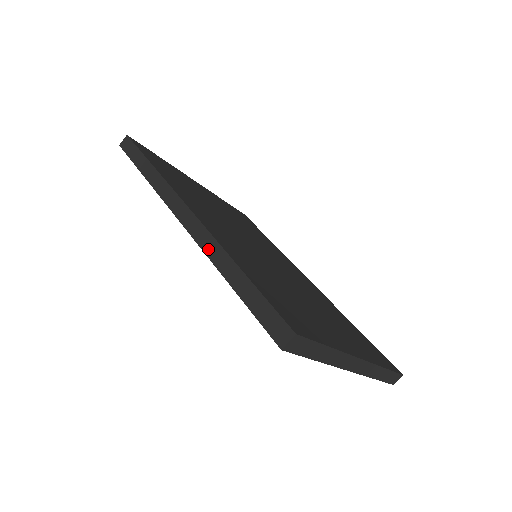
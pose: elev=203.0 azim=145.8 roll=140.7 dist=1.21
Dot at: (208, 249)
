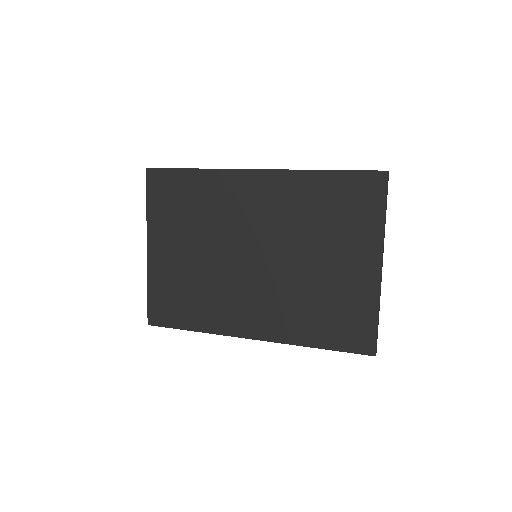
Dot at: occluded
